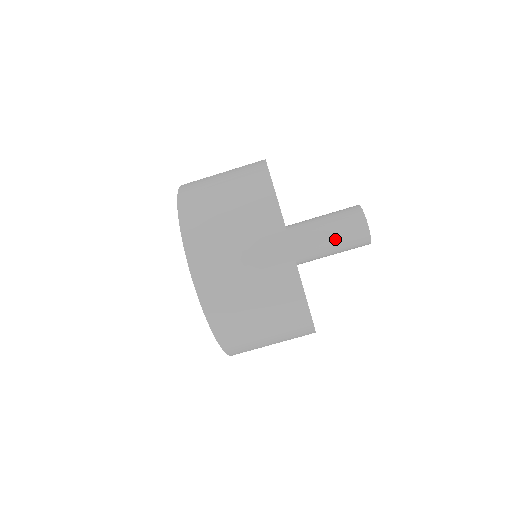
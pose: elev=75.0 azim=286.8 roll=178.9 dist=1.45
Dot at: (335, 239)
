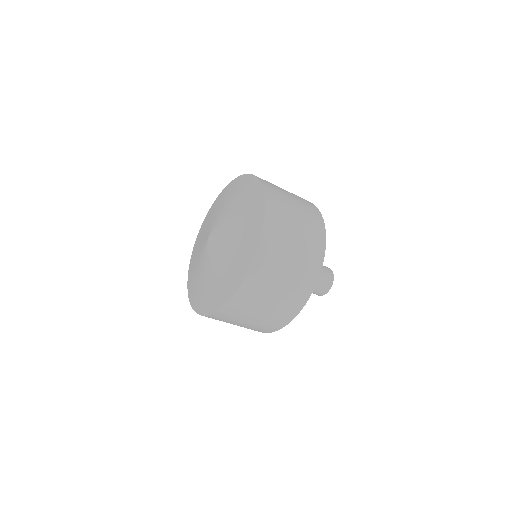
Dot at: occluded
